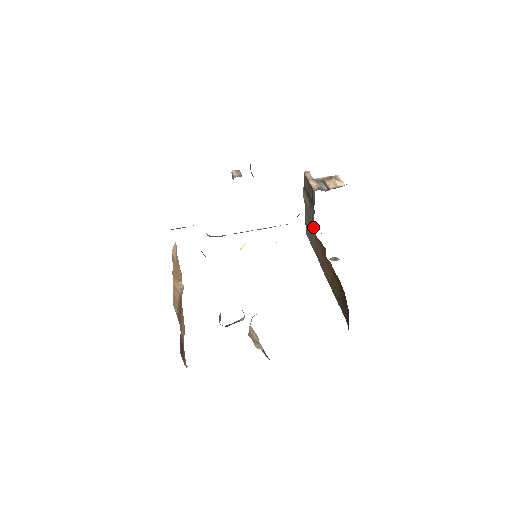
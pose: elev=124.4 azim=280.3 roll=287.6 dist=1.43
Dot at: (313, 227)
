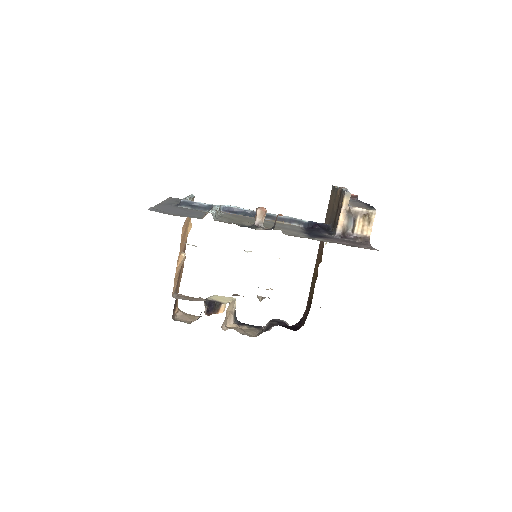
Dot at: (330, 219)
